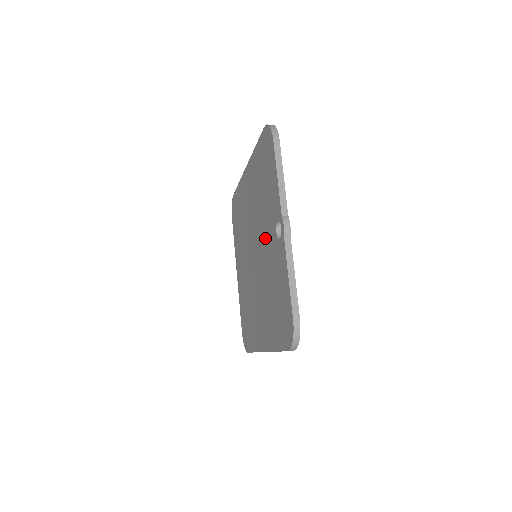
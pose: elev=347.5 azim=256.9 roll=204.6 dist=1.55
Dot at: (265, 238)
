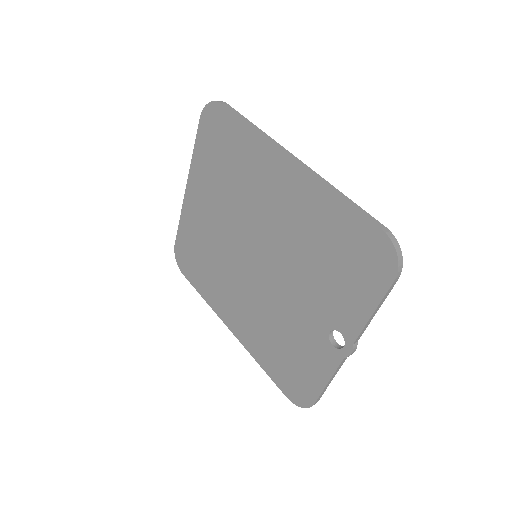
Dot at: (298, 294)
